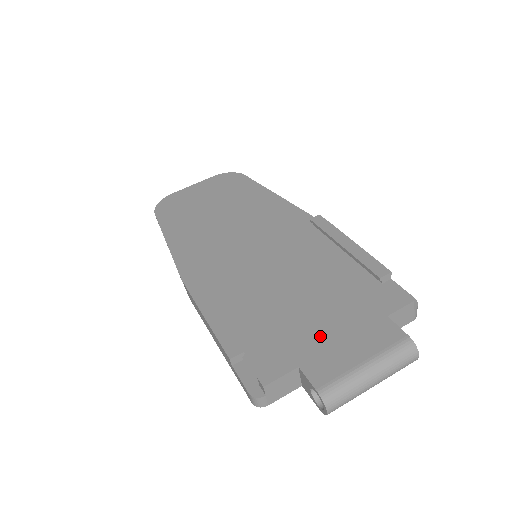
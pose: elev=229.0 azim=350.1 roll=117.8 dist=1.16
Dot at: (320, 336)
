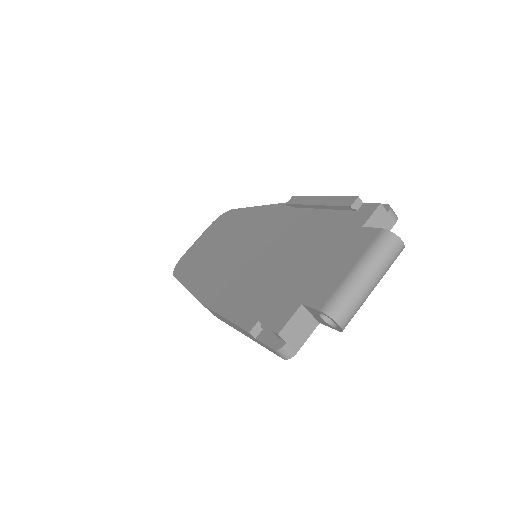
Dot at: occluded
